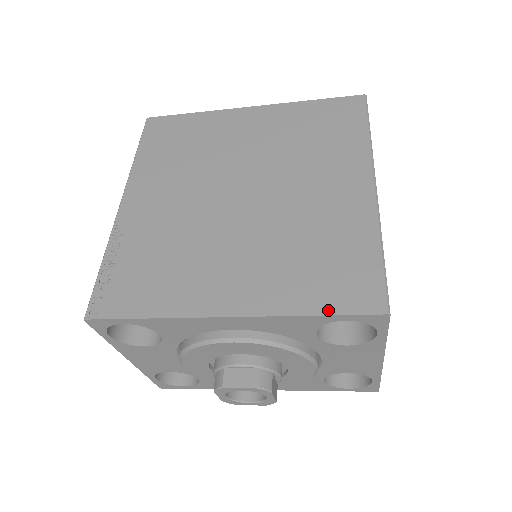
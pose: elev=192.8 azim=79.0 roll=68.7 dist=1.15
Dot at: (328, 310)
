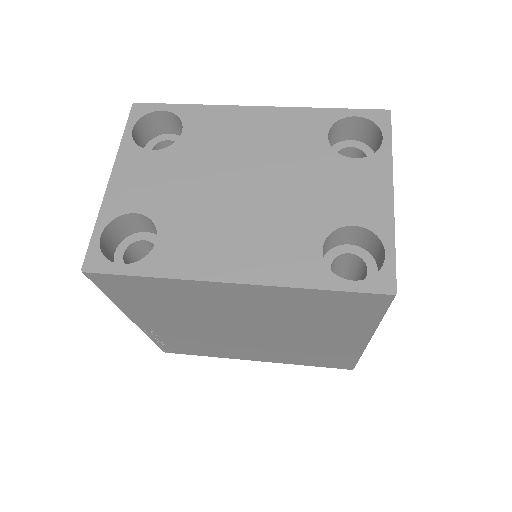
Dot at: (318, 366)
